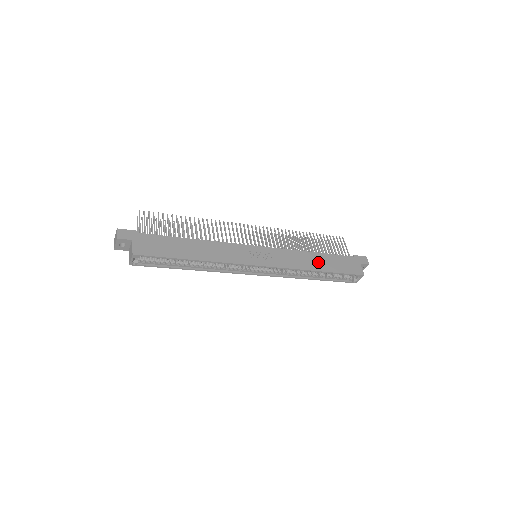
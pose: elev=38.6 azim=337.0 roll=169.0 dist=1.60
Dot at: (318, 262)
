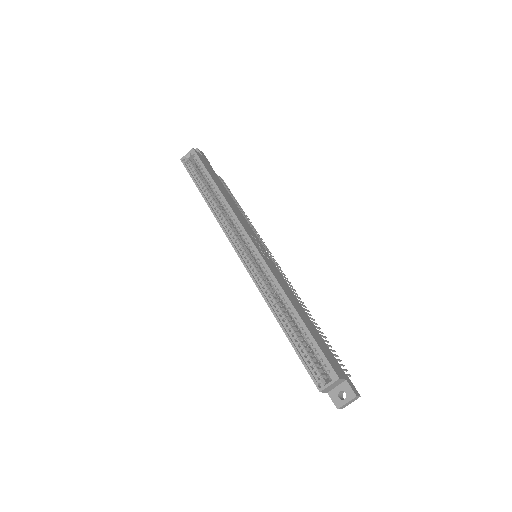
Dot at: (302, 313)
